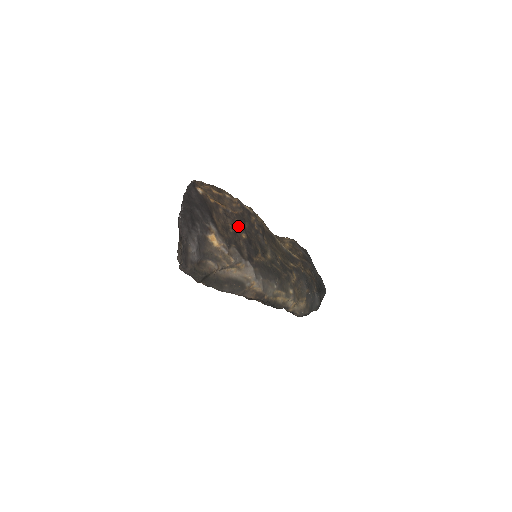
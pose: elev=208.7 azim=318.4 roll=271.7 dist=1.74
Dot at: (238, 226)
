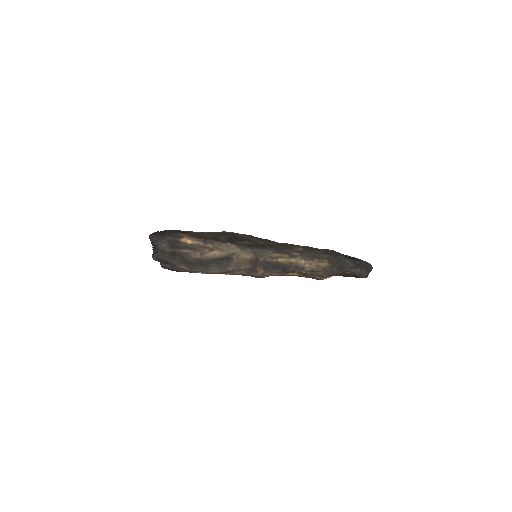
Dot at: occluded
